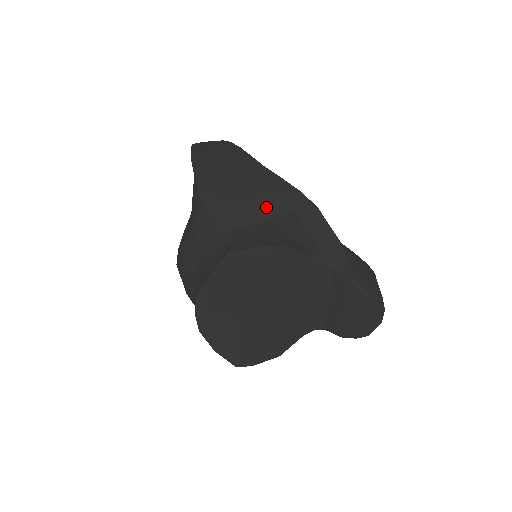
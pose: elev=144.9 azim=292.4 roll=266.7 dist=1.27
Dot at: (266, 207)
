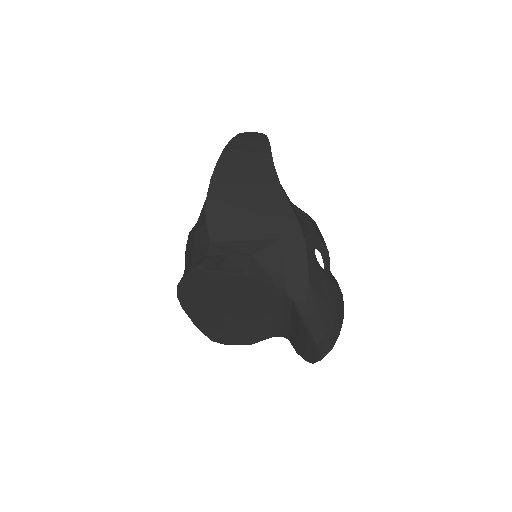
Dot at: (256, 227)
